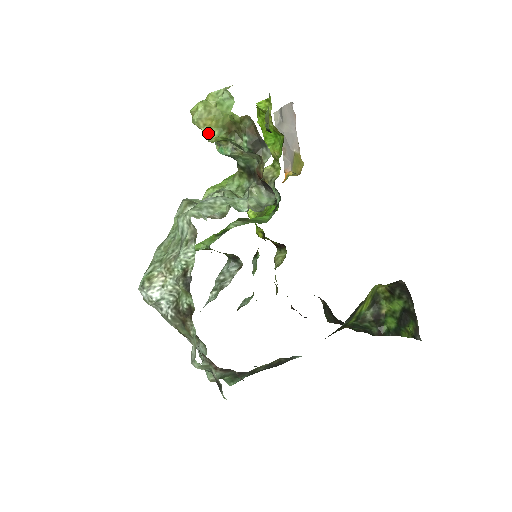
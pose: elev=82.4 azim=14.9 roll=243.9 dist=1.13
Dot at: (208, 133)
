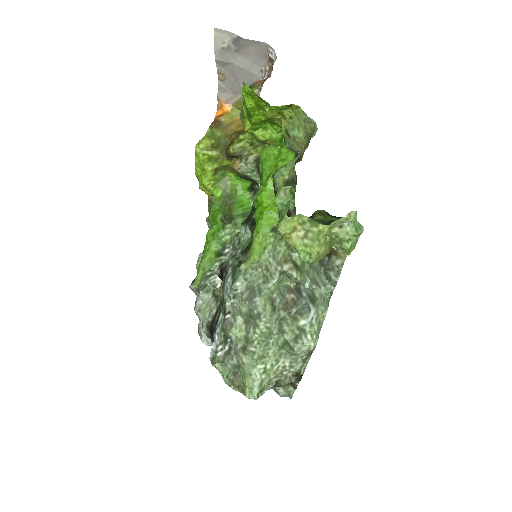
Dot at: (315, 261)
